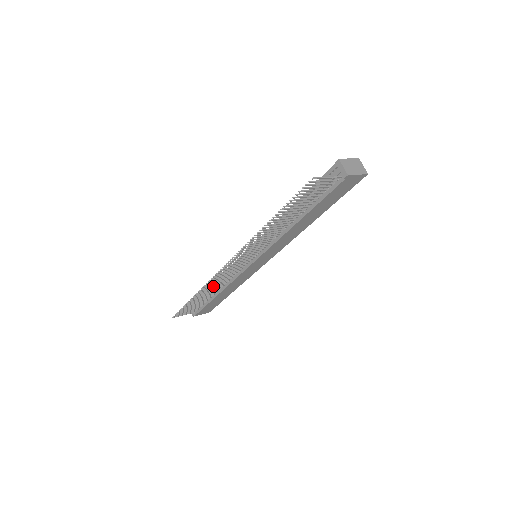
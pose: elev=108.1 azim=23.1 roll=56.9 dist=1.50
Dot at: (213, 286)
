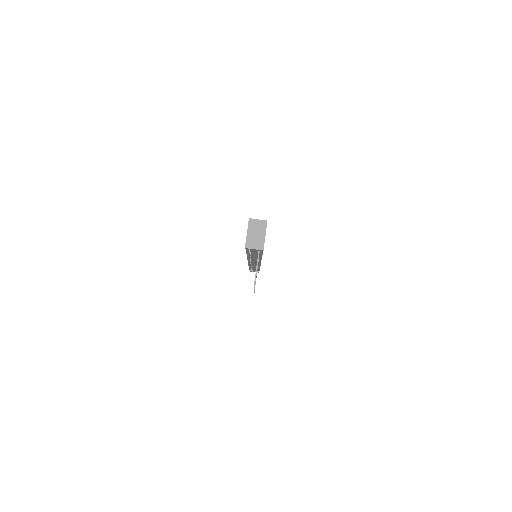
Dot at: occluded
